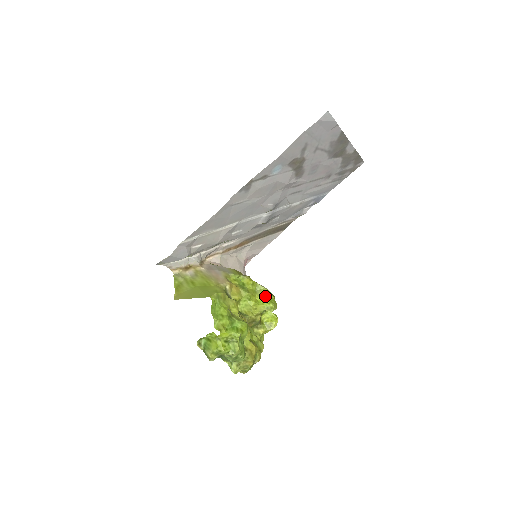
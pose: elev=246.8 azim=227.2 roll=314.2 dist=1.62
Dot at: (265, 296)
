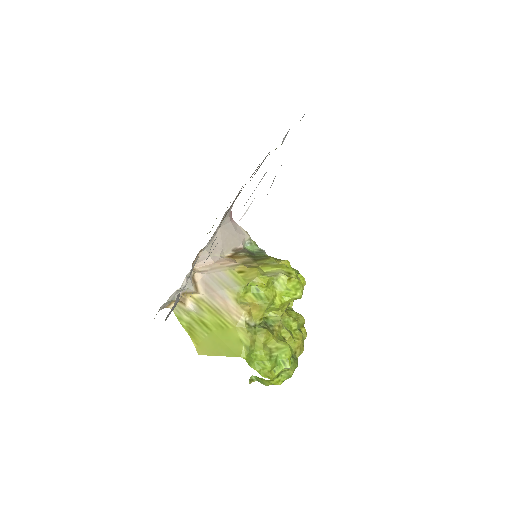
Dot at: (287, 288)
